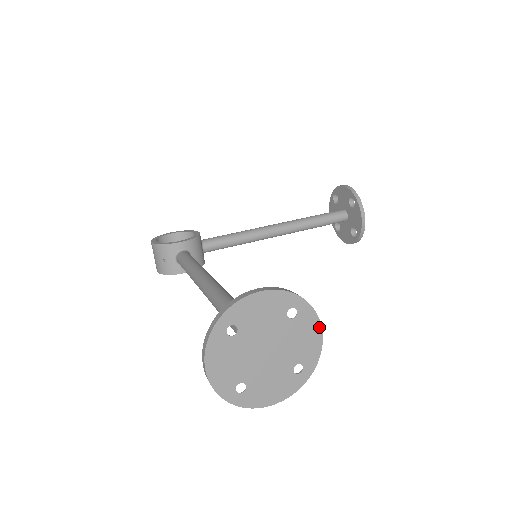
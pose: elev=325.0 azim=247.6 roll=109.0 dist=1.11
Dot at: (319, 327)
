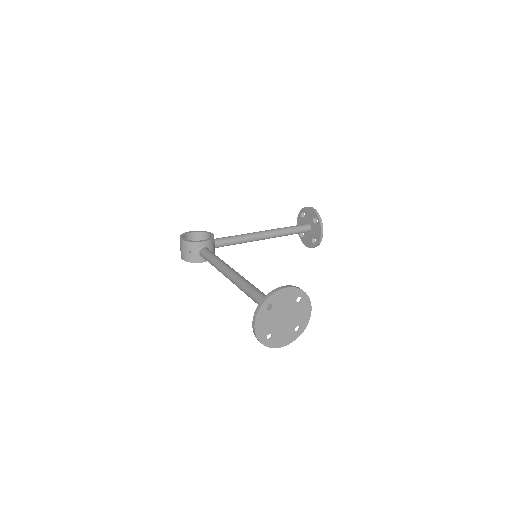
Dot at: (310, 307)
